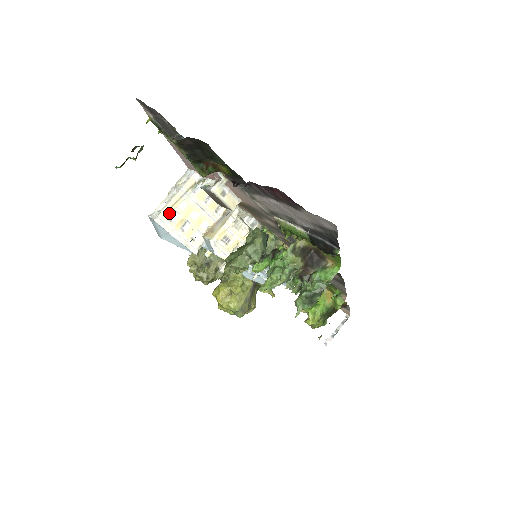
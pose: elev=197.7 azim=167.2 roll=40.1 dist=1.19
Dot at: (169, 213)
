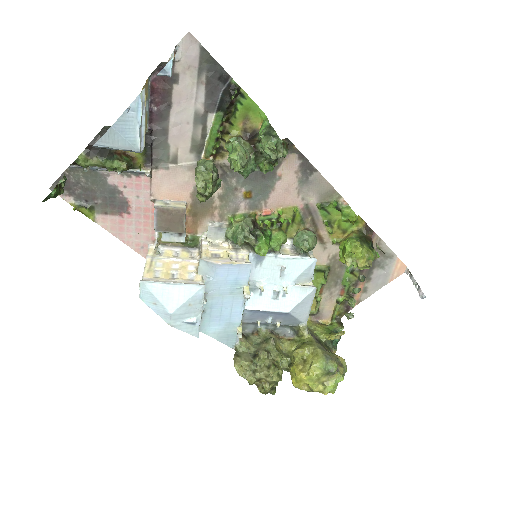
Dot at: (151, 274)
